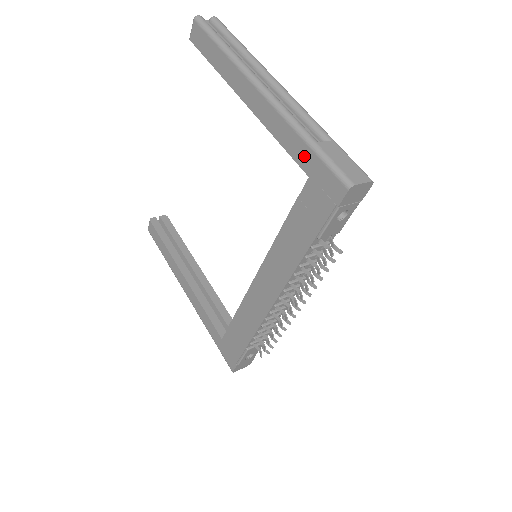
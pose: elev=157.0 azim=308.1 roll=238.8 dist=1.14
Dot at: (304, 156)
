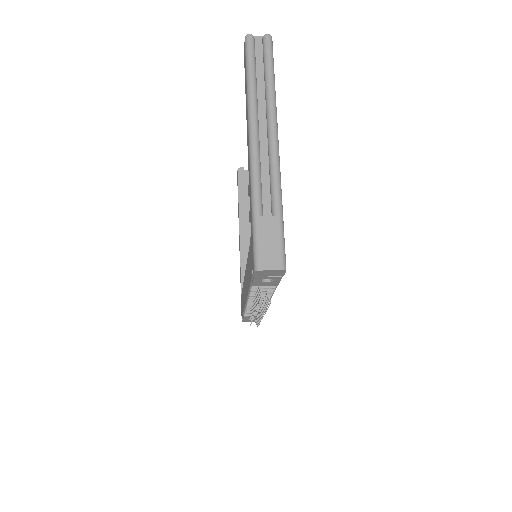
Dot at: (251, 220)
